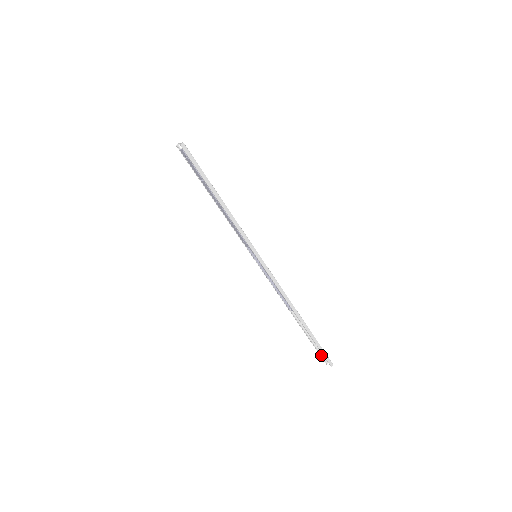
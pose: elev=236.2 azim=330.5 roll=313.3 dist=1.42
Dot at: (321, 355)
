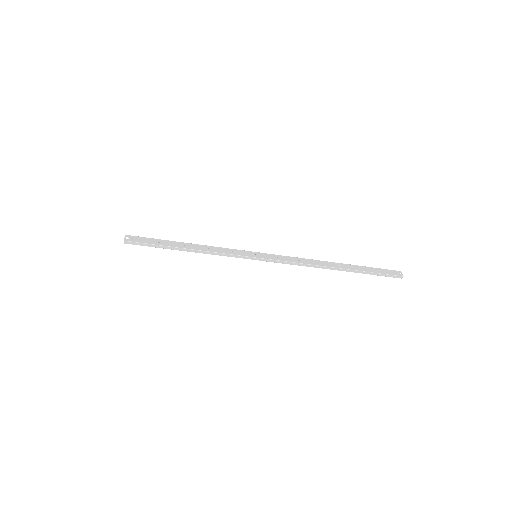
Dot at: (387, 271)
